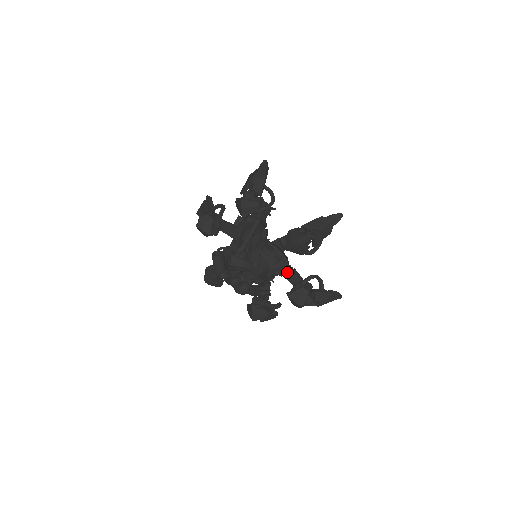
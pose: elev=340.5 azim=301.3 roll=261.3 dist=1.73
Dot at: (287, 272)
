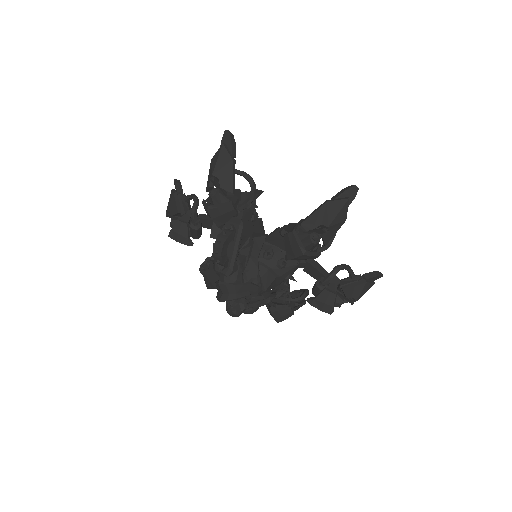
Dot at: (302, 265)
